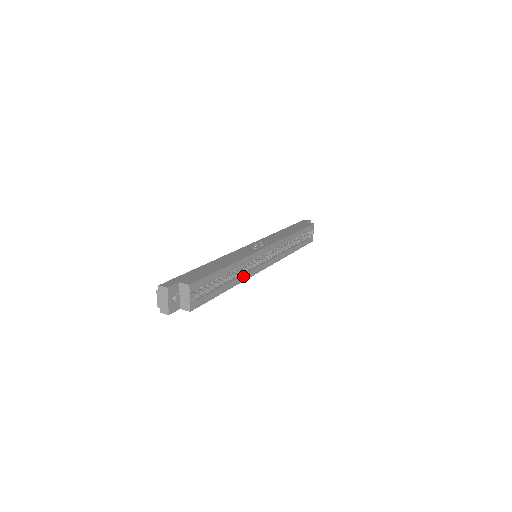
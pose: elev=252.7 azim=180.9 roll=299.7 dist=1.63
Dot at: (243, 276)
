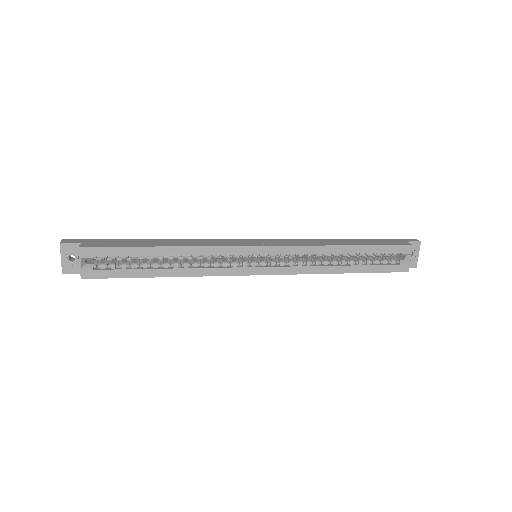
Dot at: (200, 270)
